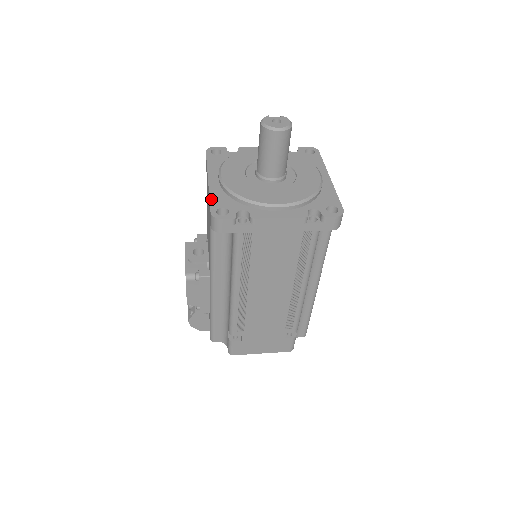
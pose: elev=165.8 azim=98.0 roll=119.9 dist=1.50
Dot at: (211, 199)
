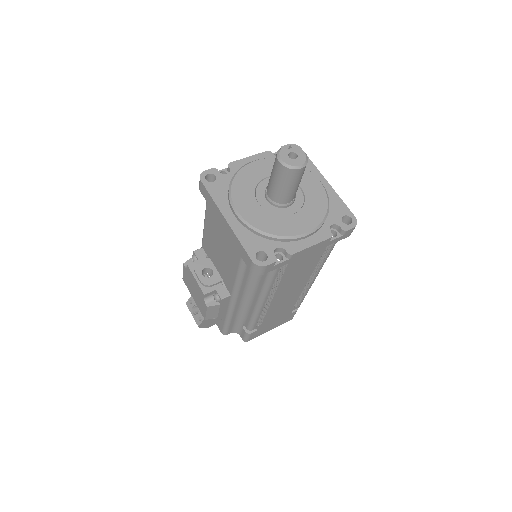
Dot at: (243, 244)
